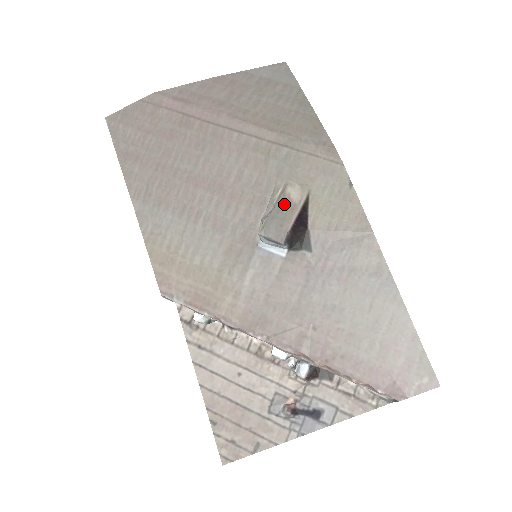
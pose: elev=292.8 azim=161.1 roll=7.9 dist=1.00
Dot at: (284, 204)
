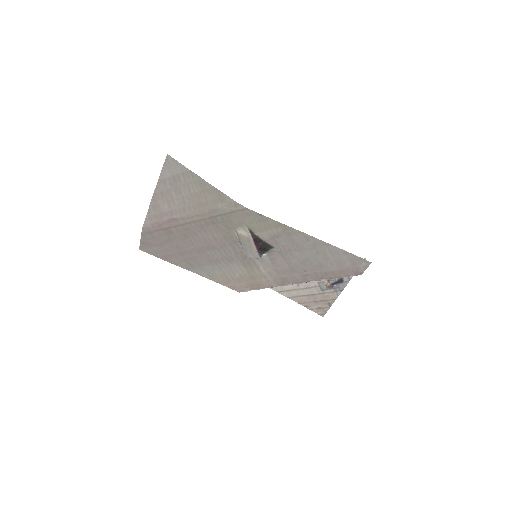
Dot at: (244, 240)
